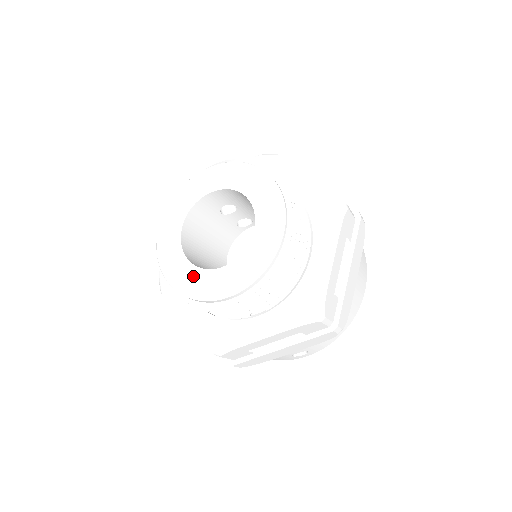
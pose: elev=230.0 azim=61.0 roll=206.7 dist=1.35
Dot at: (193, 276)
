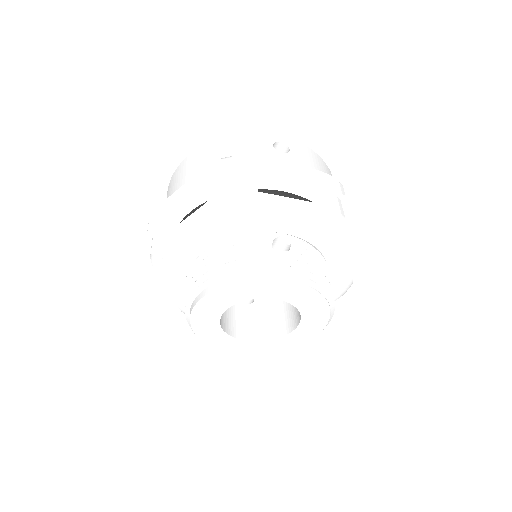
Dot at: (219, 337)
